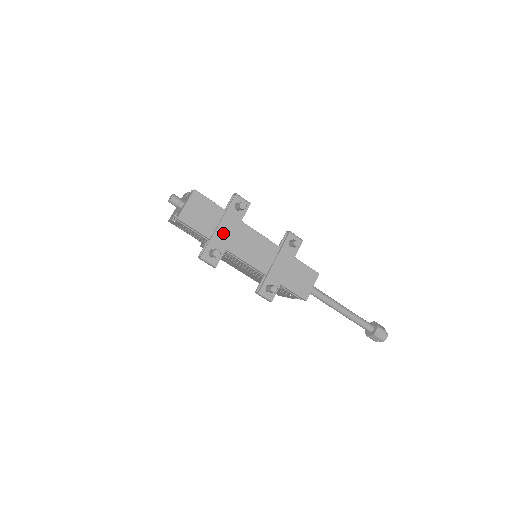
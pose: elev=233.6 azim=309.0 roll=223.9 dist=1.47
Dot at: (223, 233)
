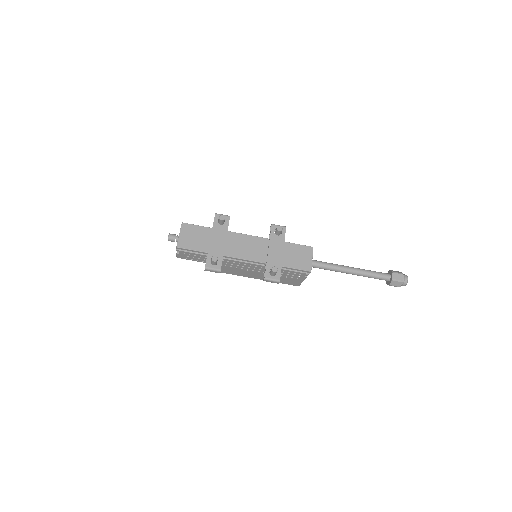
Dot at: (216, 244)
